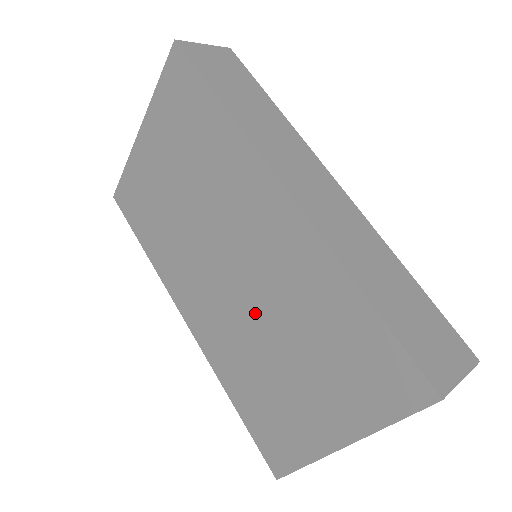
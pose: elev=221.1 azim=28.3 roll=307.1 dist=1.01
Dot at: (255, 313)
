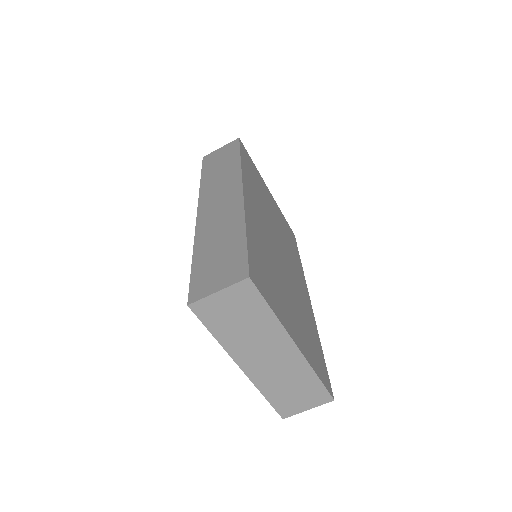
Dot at: occluded
